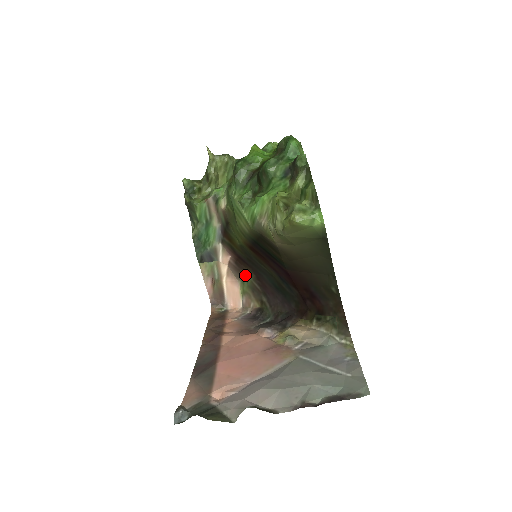
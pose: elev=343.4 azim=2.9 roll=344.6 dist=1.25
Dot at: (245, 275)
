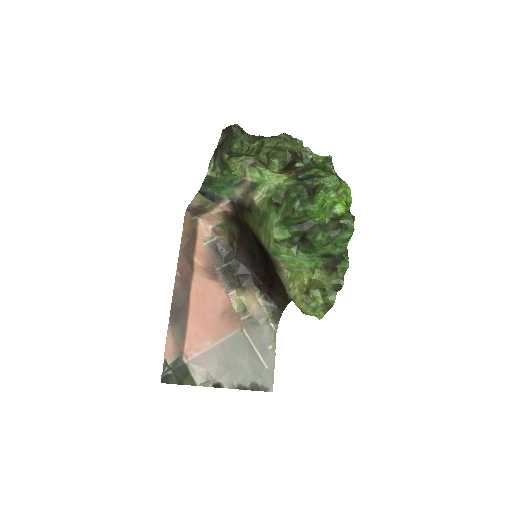
Dot at: (232, 225)
